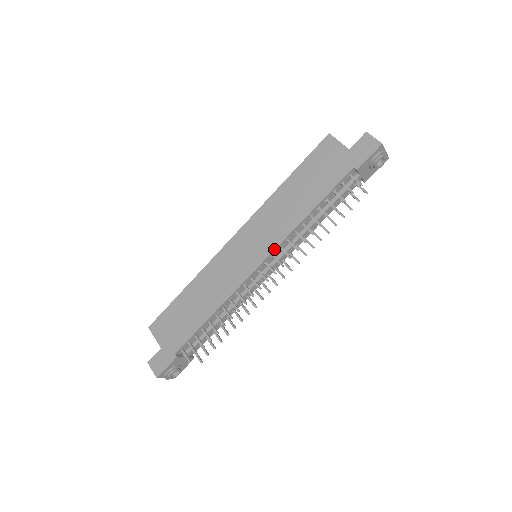
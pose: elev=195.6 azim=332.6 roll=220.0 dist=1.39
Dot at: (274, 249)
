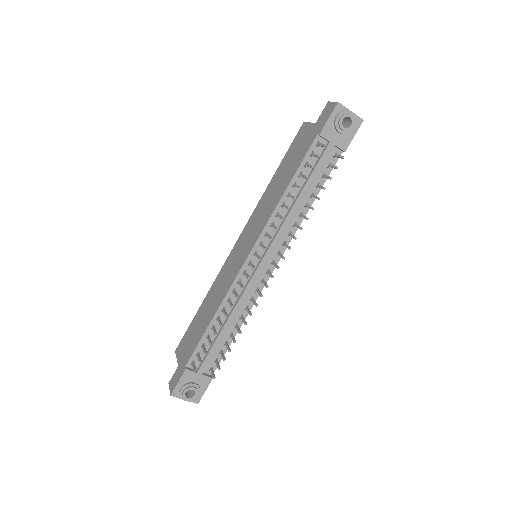
Dot at: (258, 236)
